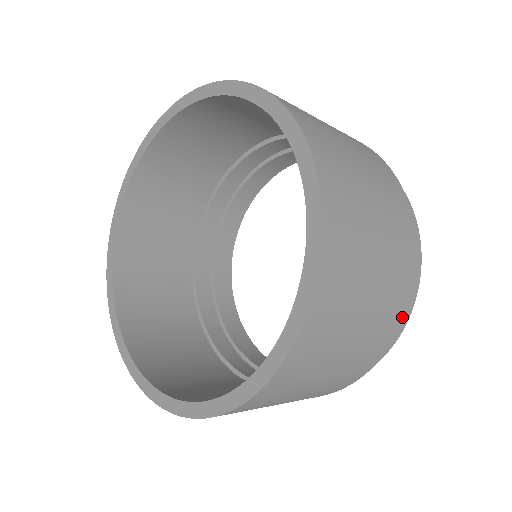
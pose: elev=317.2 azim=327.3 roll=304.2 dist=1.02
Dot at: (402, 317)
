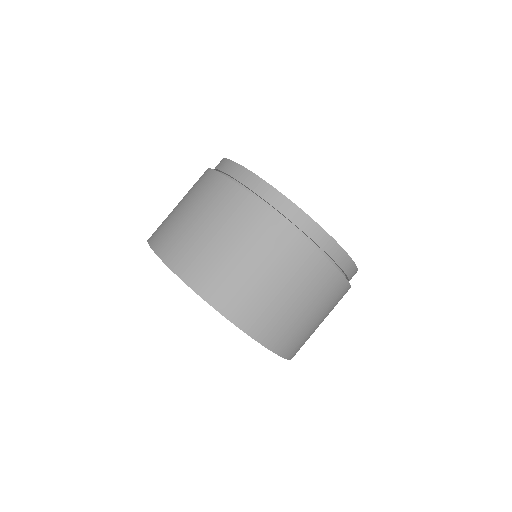
Dot at: (345, 284)
